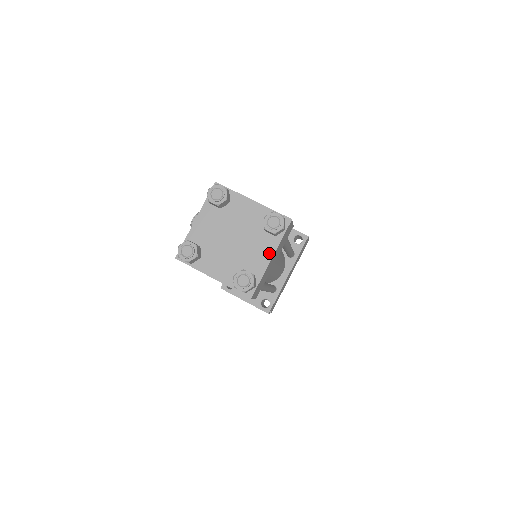
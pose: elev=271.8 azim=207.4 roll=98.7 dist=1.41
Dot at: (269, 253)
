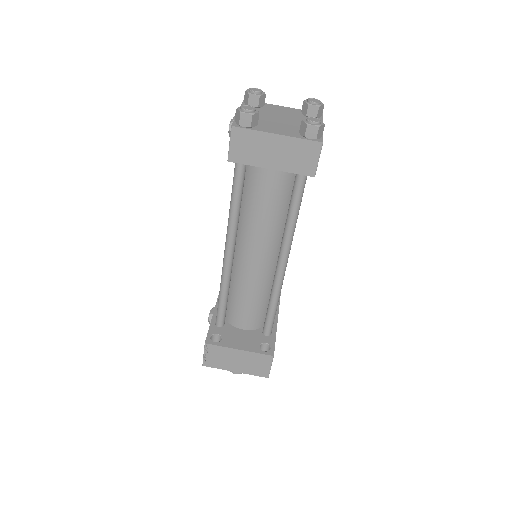
Dot at: occluded
